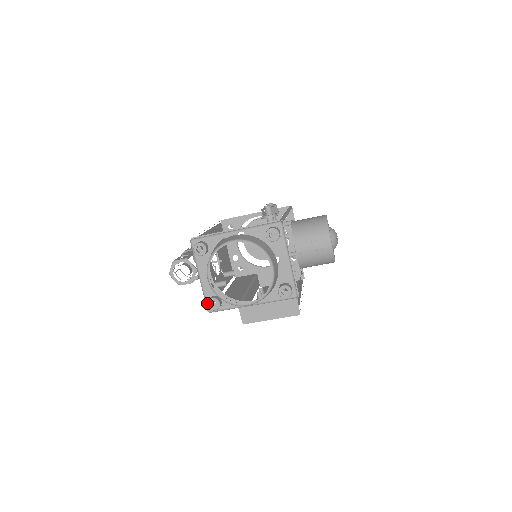
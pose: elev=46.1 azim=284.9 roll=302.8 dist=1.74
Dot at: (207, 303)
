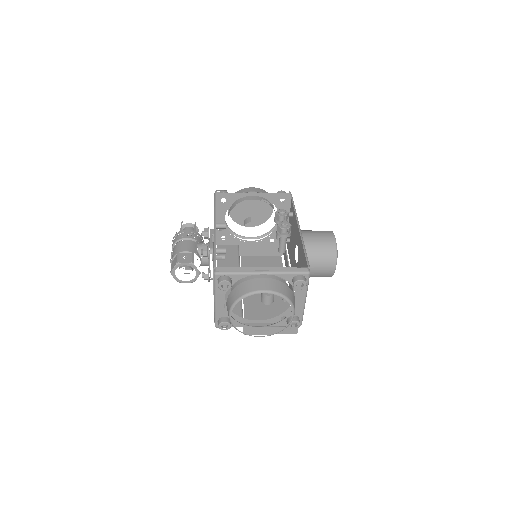
Dot at: (219, 325)
